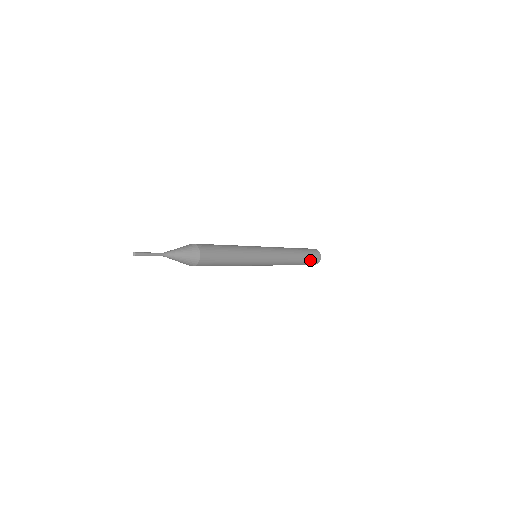
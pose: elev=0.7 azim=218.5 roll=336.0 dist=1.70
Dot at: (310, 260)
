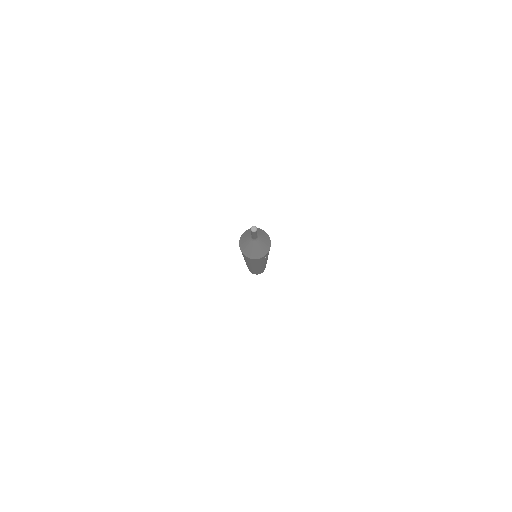
Dot at: (263, 270)
